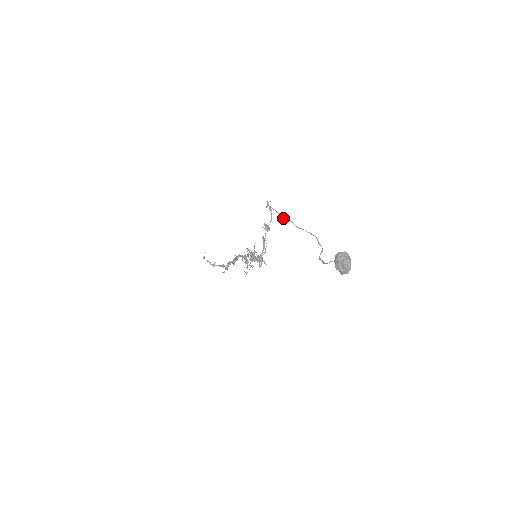
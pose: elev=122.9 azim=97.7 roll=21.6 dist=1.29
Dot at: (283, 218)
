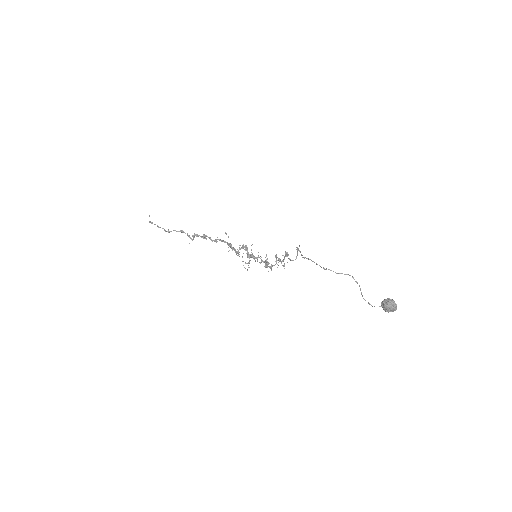
Dot at: (324, 268)
